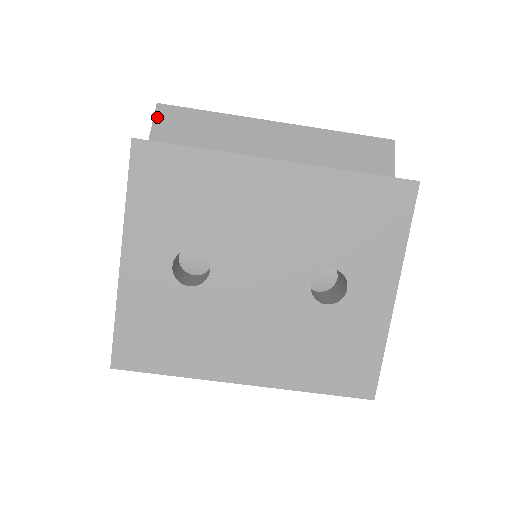
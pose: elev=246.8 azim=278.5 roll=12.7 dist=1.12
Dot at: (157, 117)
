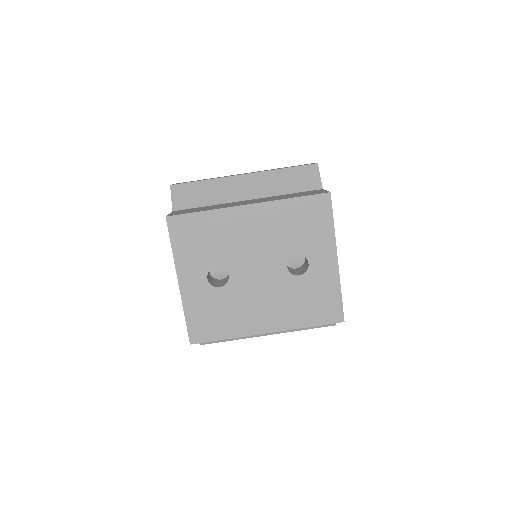
Dot at: (173, 194)
